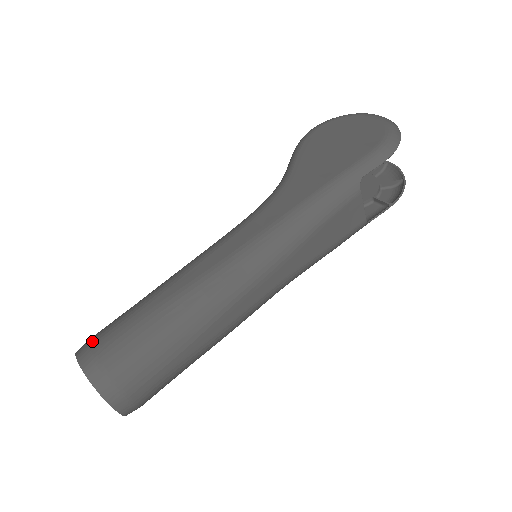
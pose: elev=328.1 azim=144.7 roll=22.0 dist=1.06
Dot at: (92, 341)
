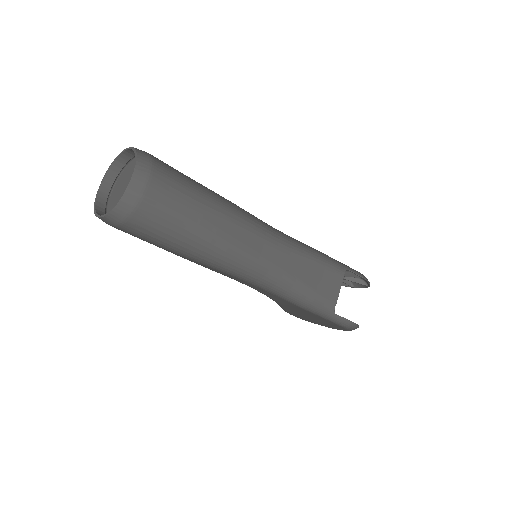
Dot at: occluded
